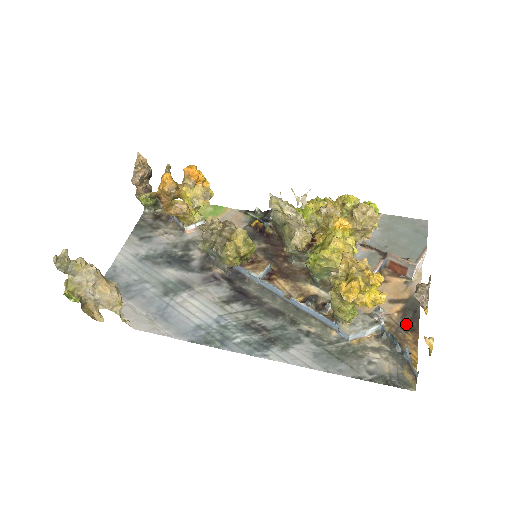
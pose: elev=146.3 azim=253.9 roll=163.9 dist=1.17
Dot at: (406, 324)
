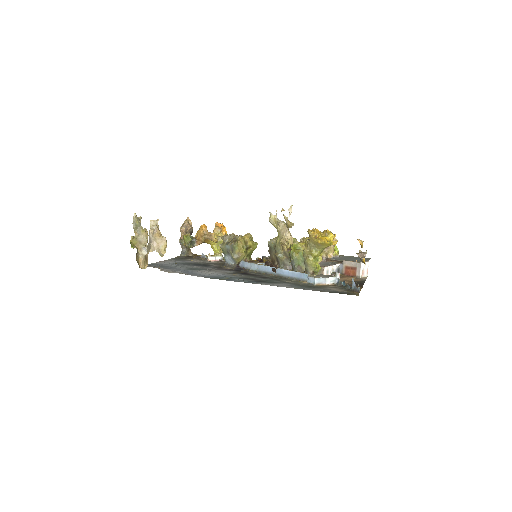
Dot at: occluded
